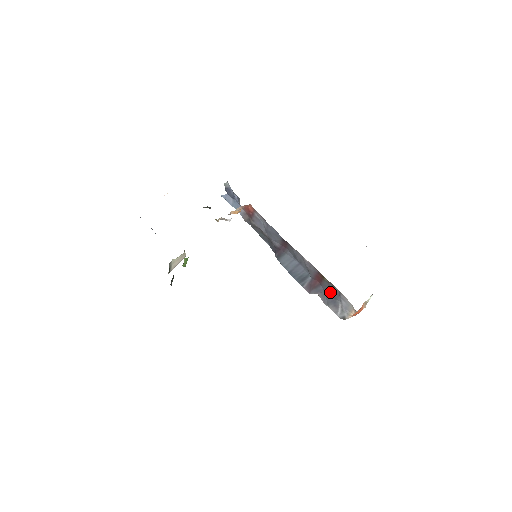
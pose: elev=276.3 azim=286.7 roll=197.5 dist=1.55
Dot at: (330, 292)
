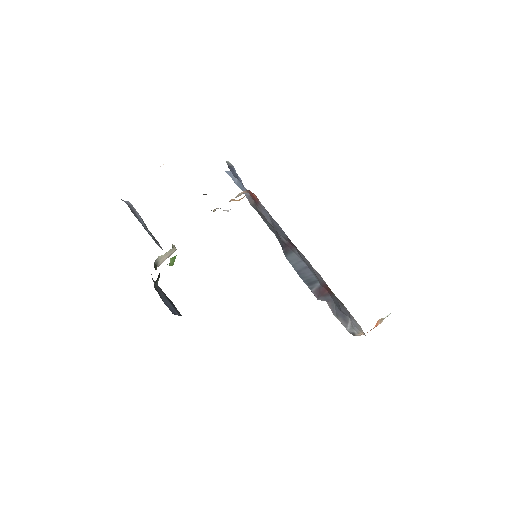
Dot at: (339, 306)
